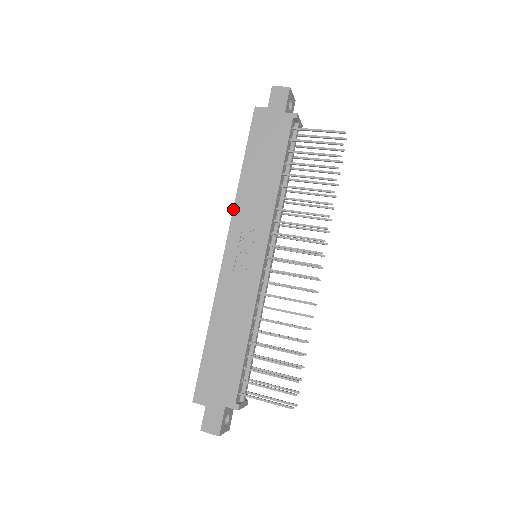
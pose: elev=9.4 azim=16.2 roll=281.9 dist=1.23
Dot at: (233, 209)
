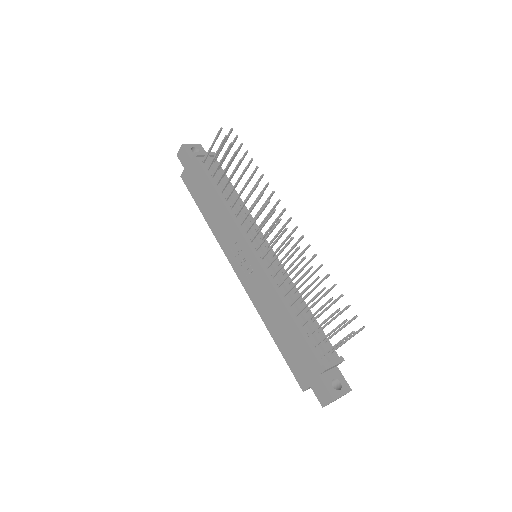
Dot at: (219, 244)
